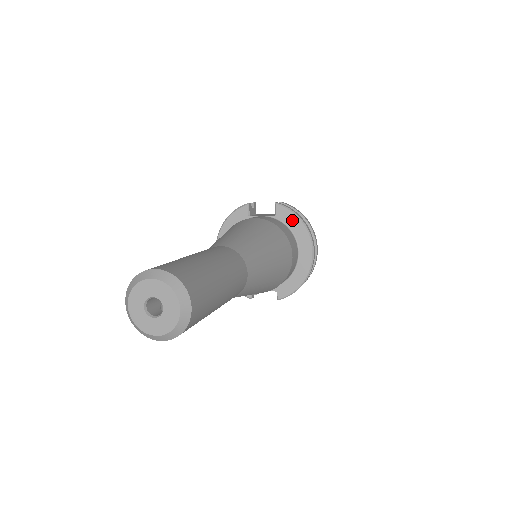
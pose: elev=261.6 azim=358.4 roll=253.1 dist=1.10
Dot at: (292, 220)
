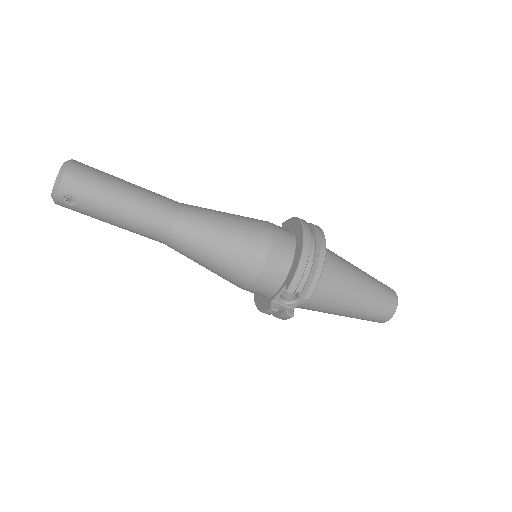
Dot at: (290, 223)
